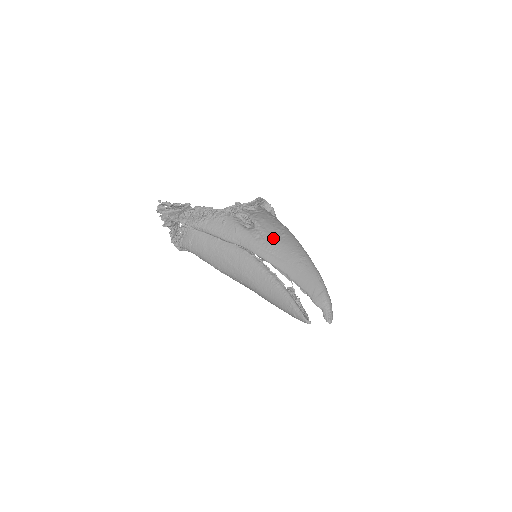
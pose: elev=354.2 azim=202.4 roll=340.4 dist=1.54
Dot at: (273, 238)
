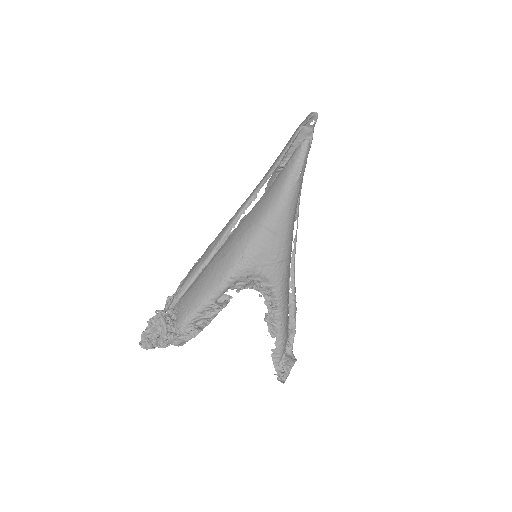
Dot at: occluded
